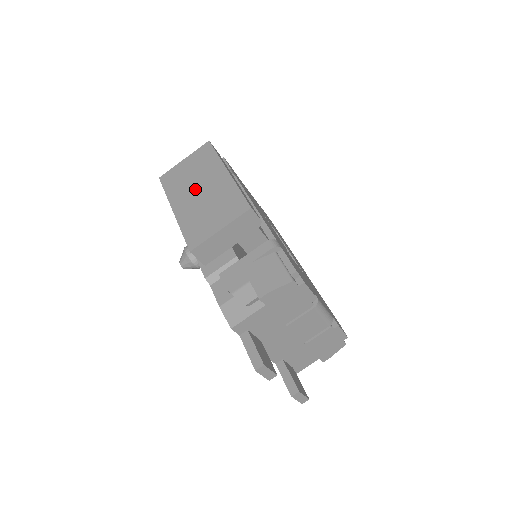
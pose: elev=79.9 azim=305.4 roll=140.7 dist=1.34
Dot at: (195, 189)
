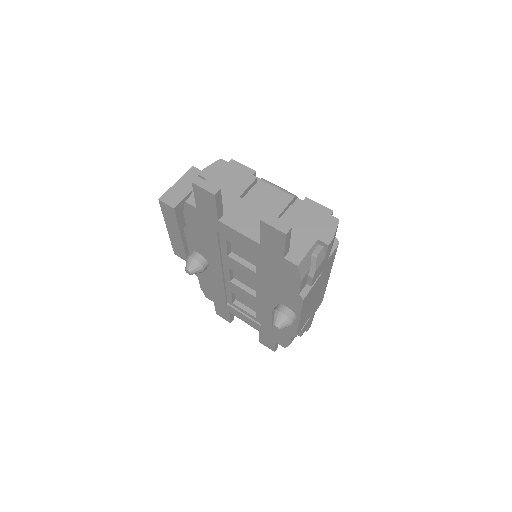
Dot at: occluded
